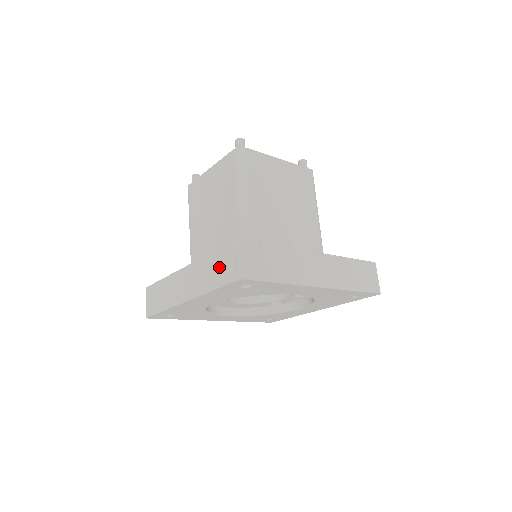
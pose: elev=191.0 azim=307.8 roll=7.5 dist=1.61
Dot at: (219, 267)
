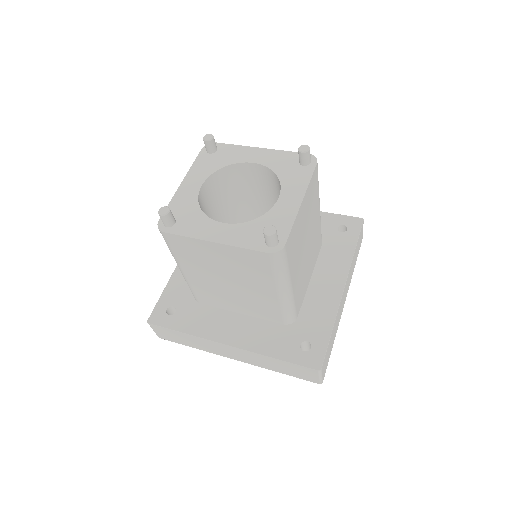
Dot at: occluded
